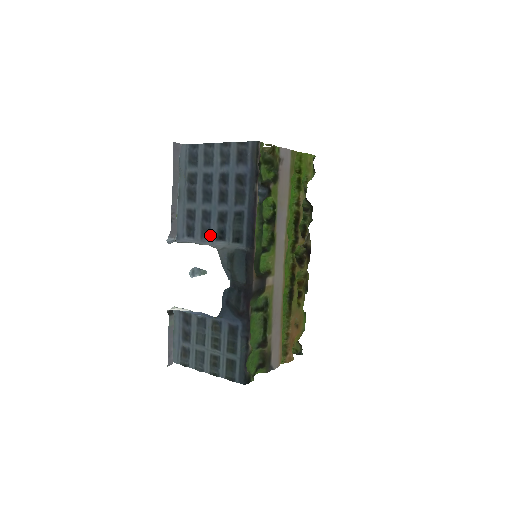
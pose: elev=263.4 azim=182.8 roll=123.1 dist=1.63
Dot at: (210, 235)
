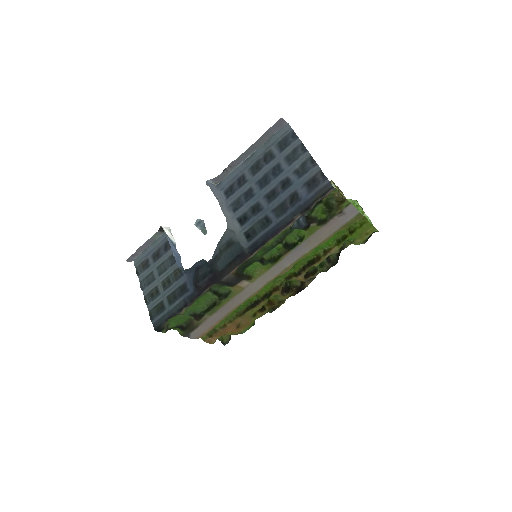
Dot at: (237, 210)
